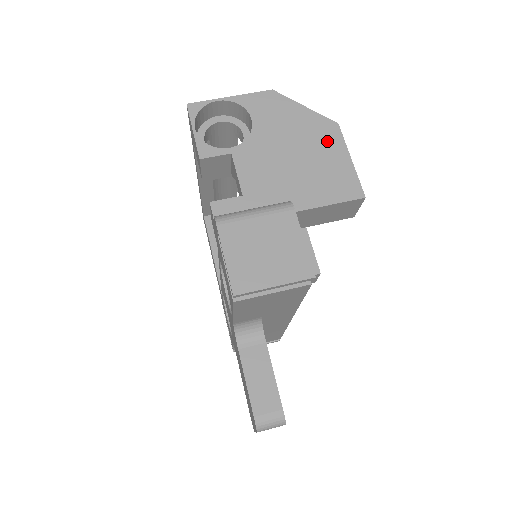
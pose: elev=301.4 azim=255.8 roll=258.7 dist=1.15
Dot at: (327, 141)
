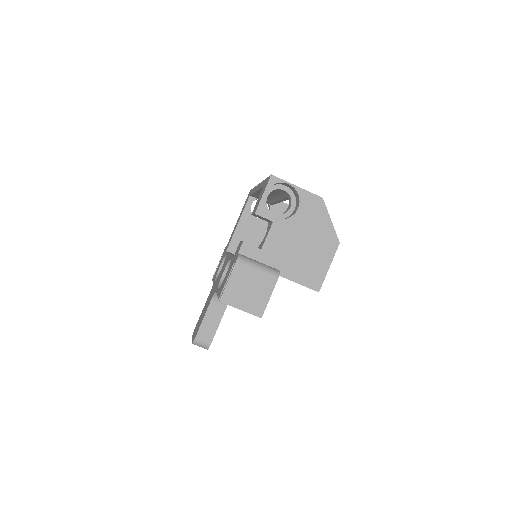
Dot at: (326, 249)
